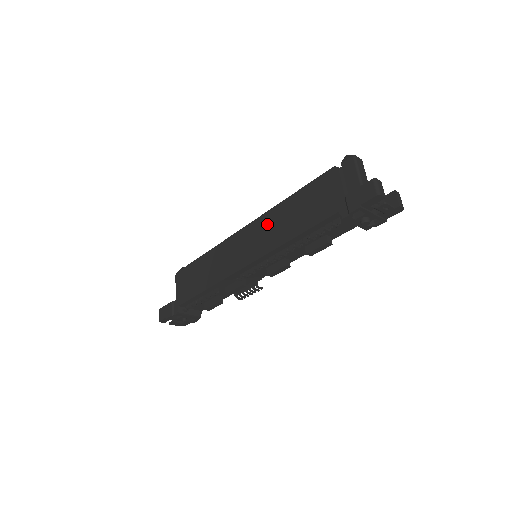
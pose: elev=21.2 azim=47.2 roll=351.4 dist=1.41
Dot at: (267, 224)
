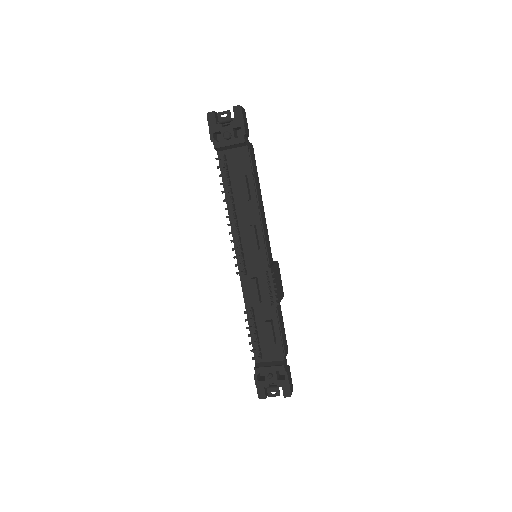
Dot at: occluded
